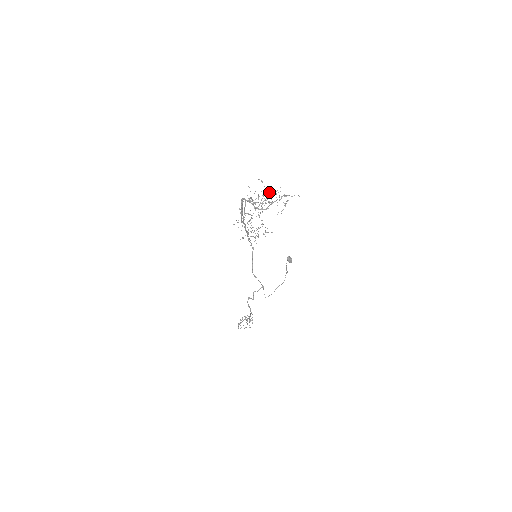
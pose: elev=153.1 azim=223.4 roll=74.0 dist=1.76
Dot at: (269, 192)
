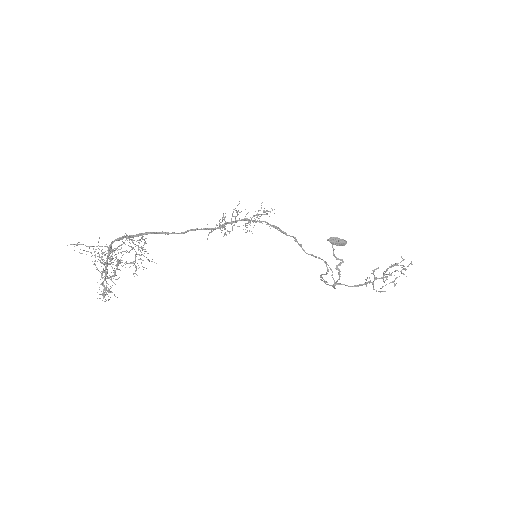
Dot at: (107, 246)
